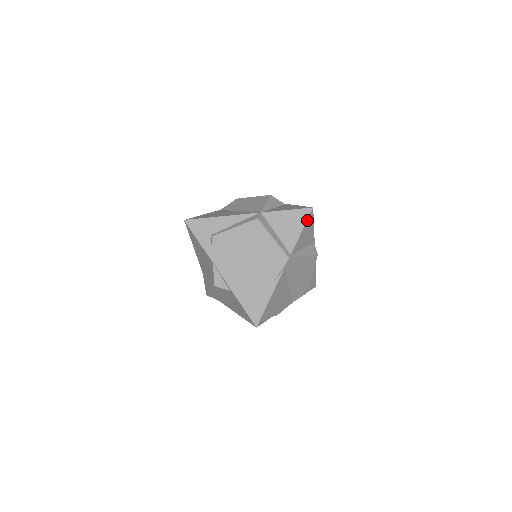
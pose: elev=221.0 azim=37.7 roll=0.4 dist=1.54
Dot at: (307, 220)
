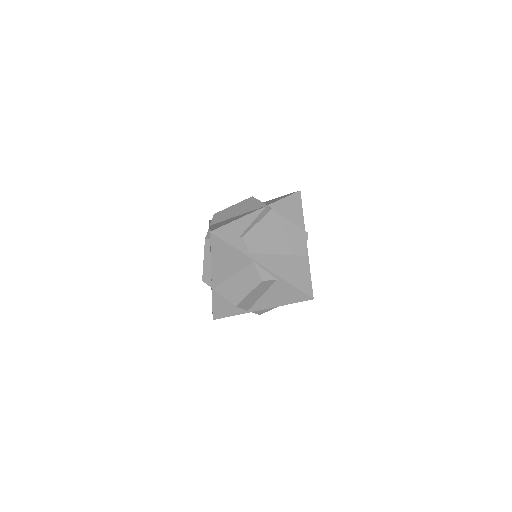
Dot at: (301, 201)
